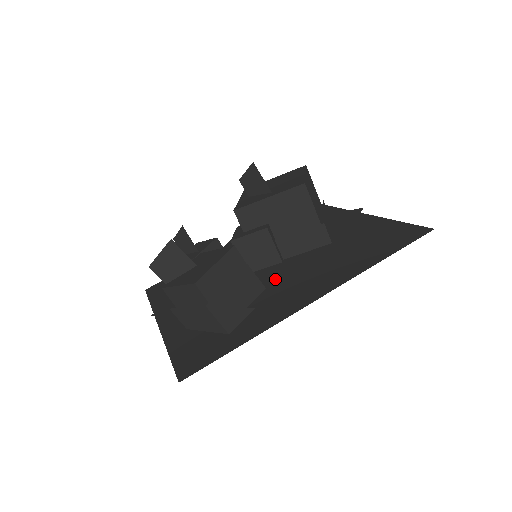
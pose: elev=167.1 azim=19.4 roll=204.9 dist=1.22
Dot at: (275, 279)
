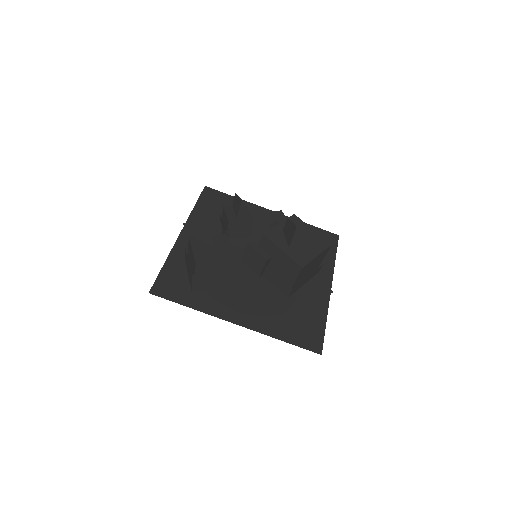
Dot at: (242, 286)
